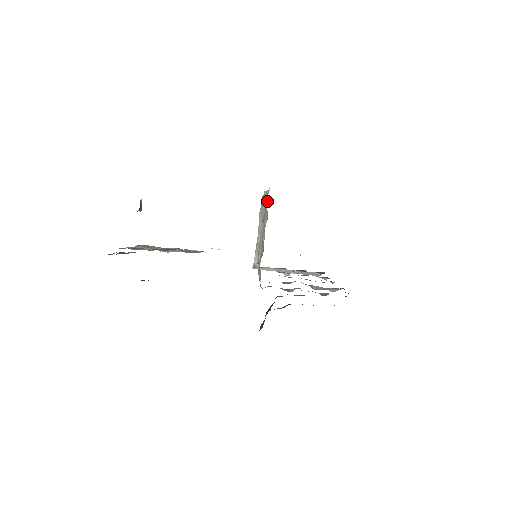
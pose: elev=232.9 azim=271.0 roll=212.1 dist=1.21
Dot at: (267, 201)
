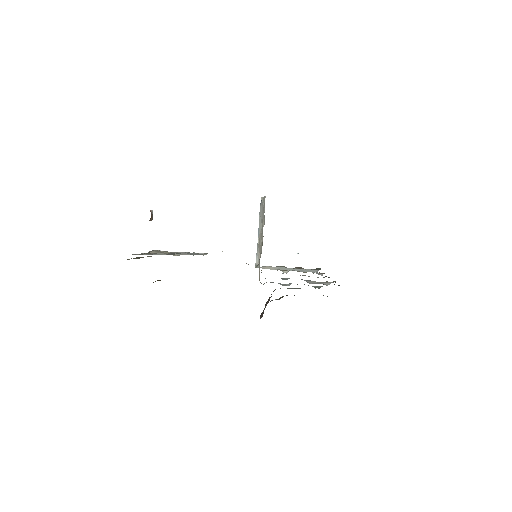
Dot at: occluded
